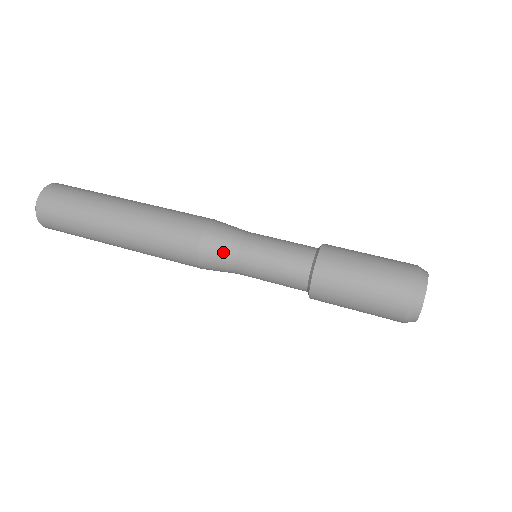
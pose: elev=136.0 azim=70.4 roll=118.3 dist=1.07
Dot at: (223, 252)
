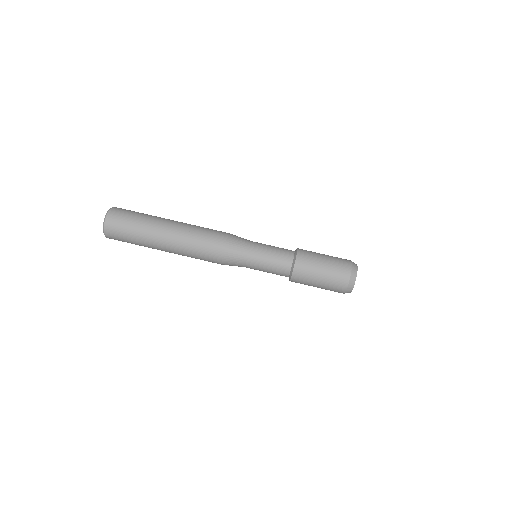
Dot at: occluded
